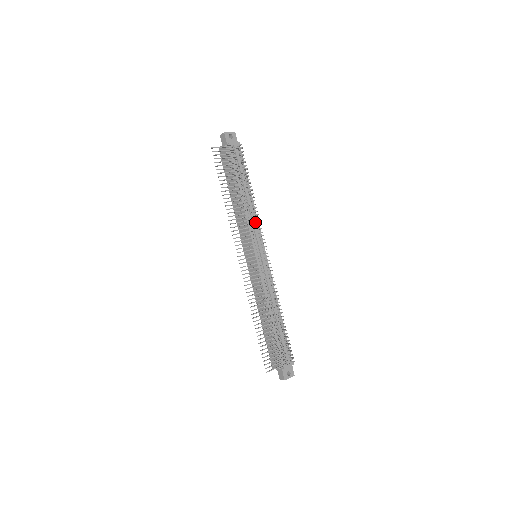
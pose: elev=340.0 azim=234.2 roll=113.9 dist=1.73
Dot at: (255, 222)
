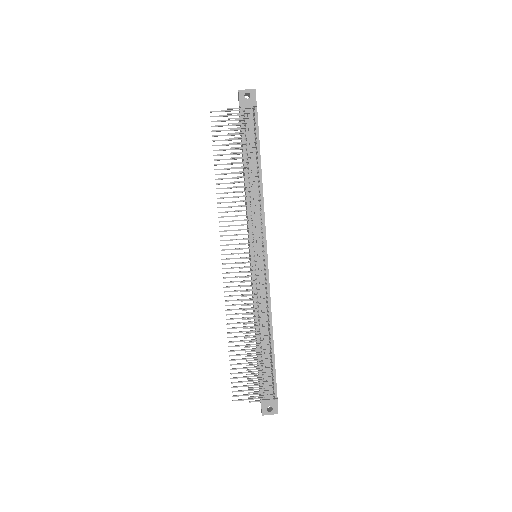
Dot at: (252, 214)
